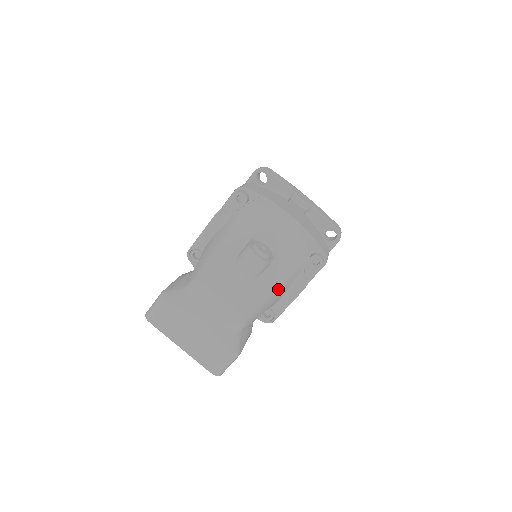
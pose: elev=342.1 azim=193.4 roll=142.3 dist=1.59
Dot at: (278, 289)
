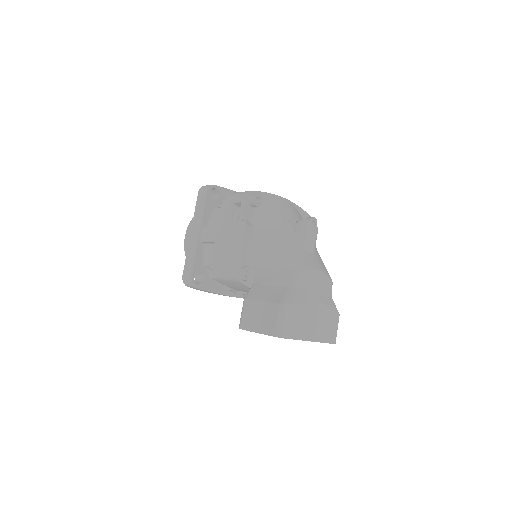
Dot at: occluded
